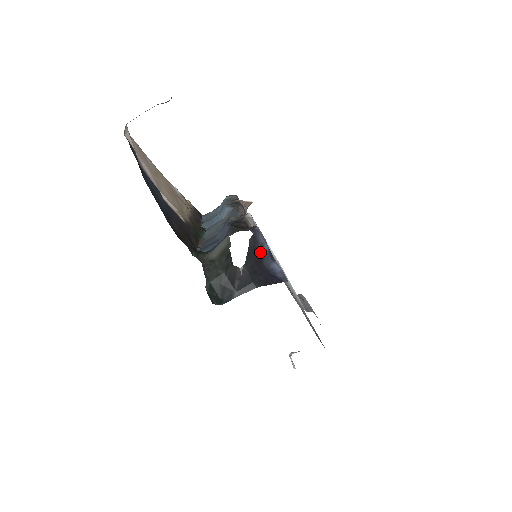
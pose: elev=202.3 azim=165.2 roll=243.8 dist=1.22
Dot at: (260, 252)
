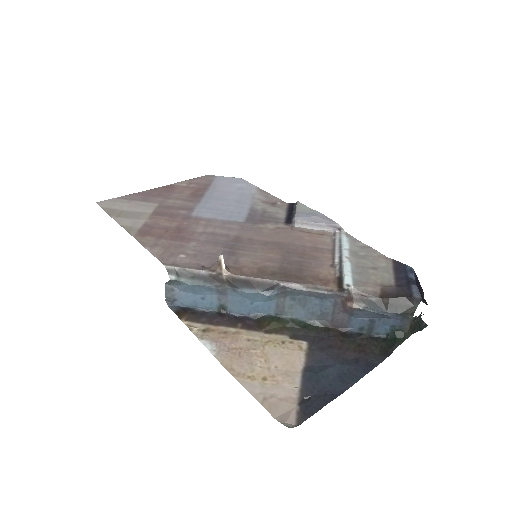
Dot at: occluded
